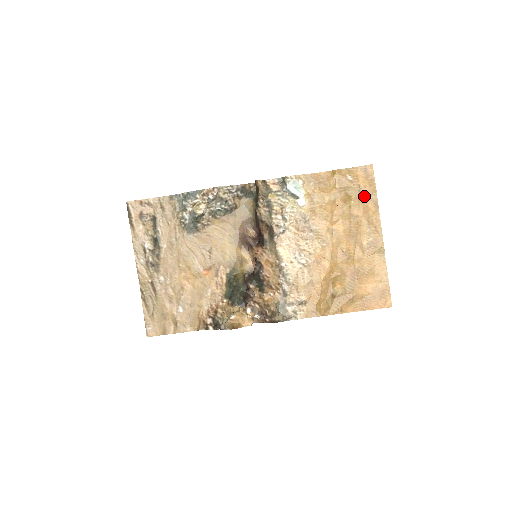
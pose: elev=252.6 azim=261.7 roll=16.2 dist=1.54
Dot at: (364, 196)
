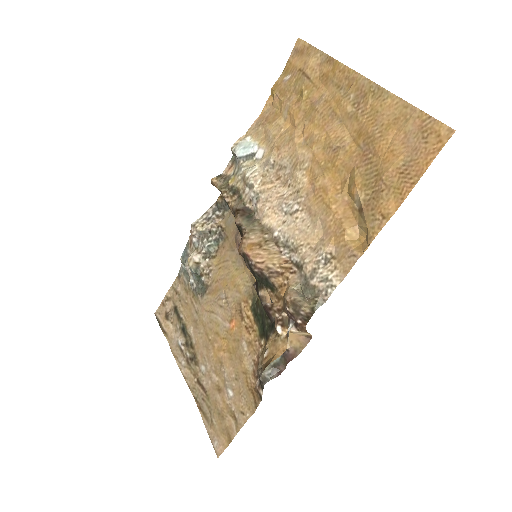
Dot at: (312, 71)
